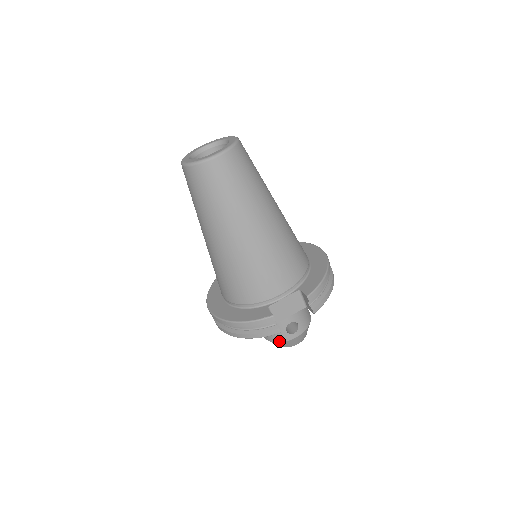
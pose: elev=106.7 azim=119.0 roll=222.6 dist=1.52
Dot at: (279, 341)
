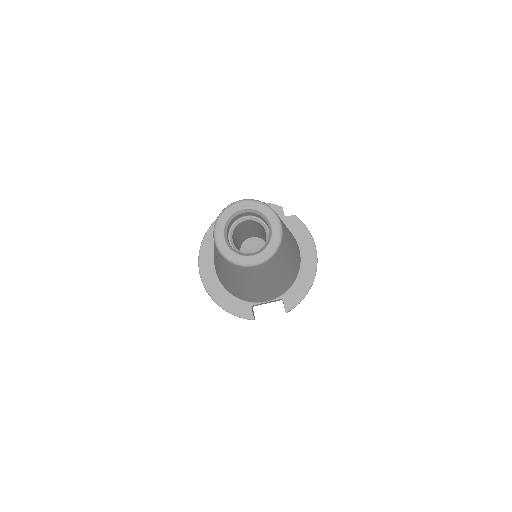
Dot at: occluded
